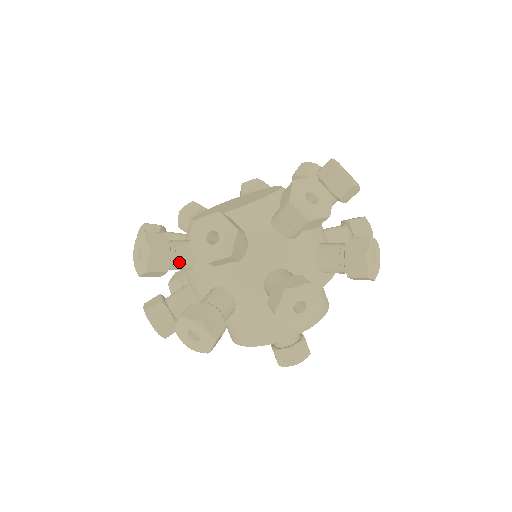
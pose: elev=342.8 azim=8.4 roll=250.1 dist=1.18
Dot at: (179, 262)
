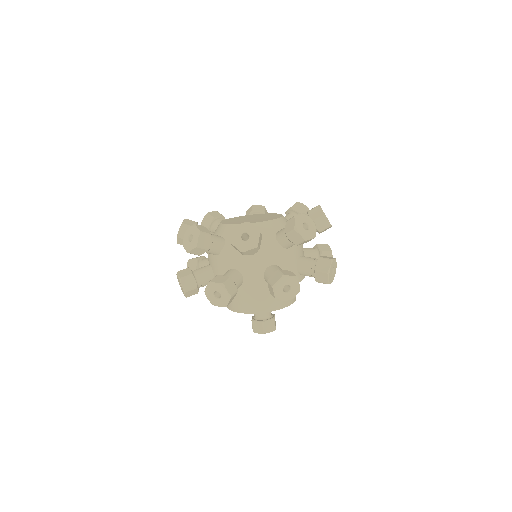
Dot at: occluded
